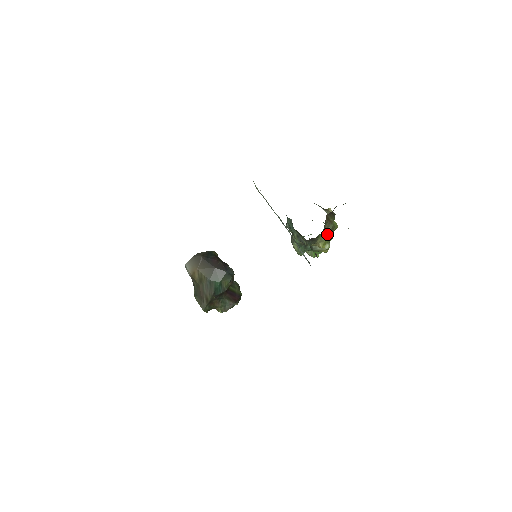
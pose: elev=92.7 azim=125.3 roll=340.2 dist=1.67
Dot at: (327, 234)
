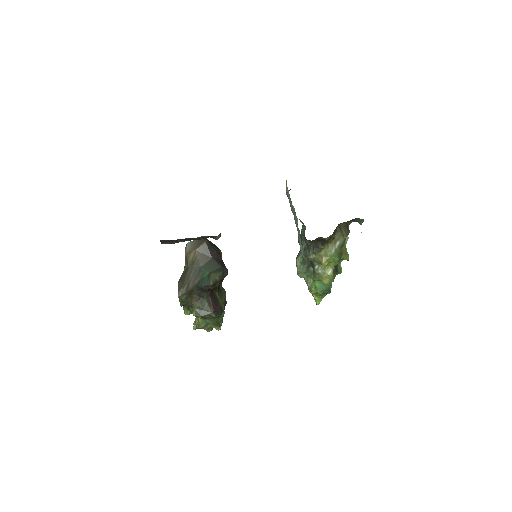
Dot at: (334, 248)
